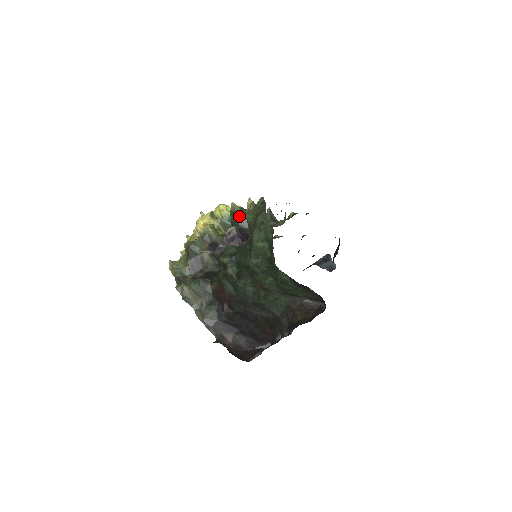
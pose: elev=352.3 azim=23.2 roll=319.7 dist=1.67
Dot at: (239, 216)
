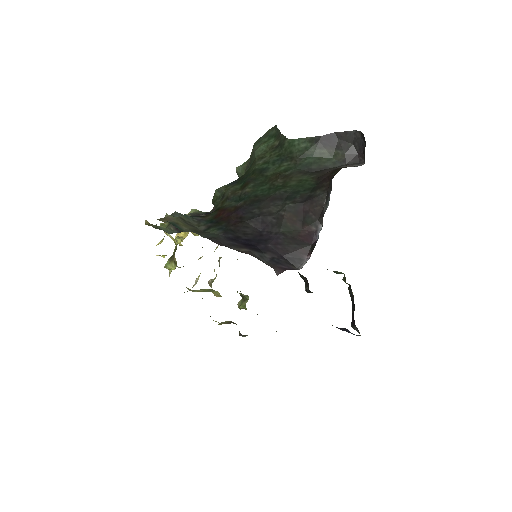
Dot at: occluded
